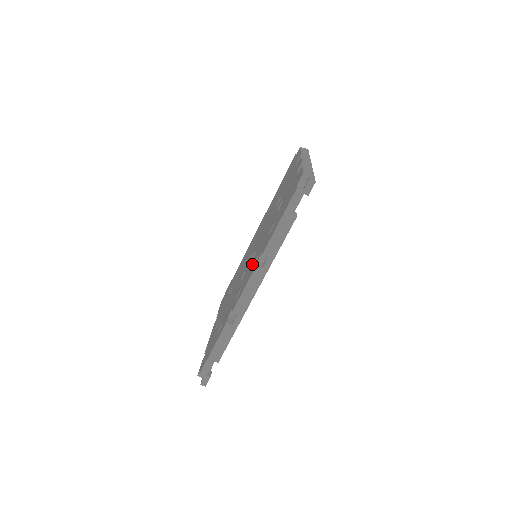
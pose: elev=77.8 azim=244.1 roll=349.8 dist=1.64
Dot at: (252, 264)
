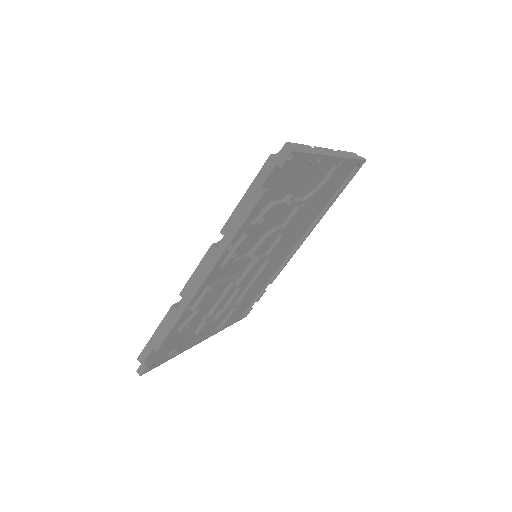
Dot at: occluded
